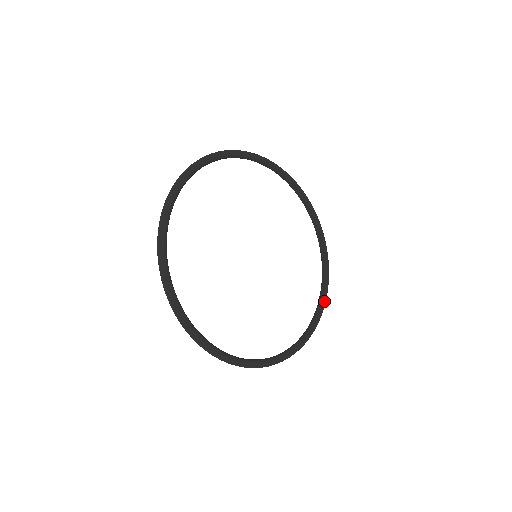
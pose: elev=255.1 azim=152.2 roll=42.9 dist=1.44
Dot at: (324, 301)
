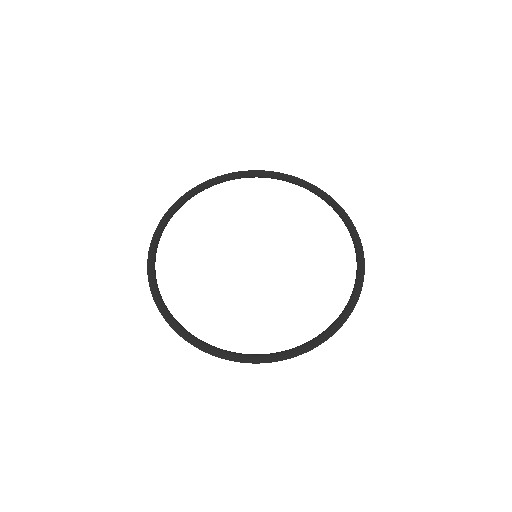
Dot at: (353, 231)
